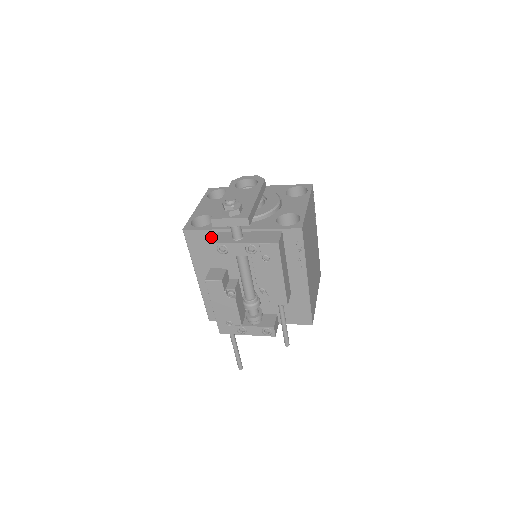
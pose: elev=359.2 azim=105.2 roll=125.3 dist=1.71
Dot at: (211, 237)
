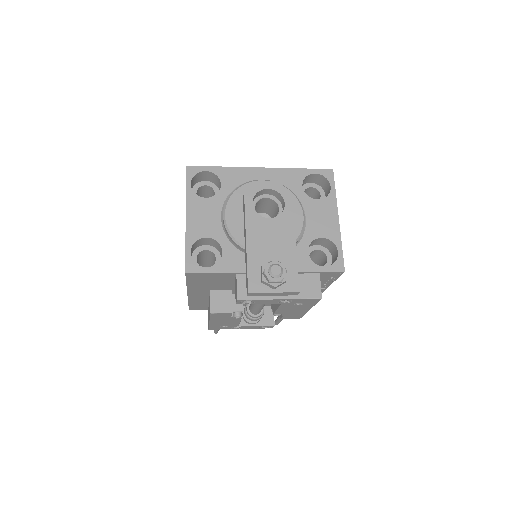
Dot at: (224, 276)
